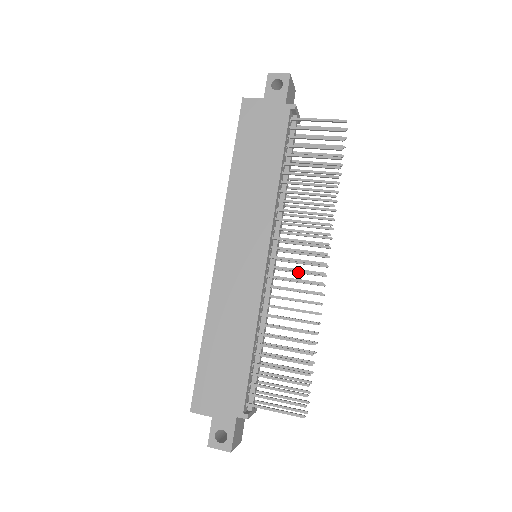
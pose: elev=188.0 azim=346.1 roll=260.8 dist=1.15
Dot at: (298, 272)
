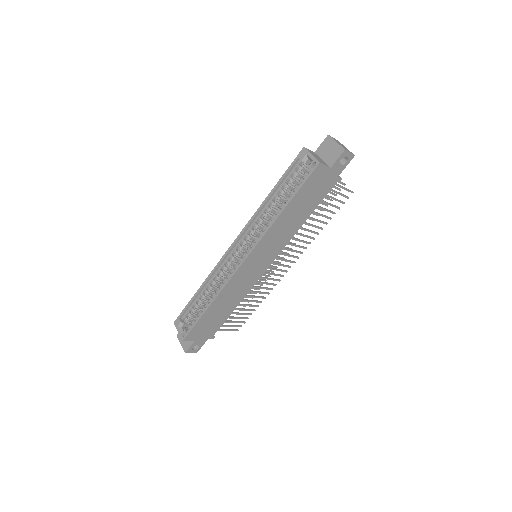
Dot at: occluded
